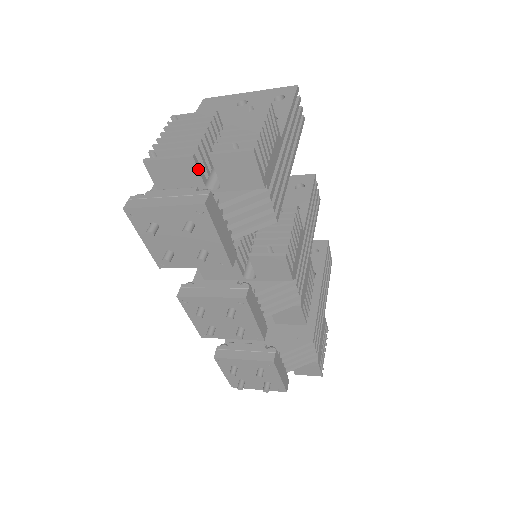
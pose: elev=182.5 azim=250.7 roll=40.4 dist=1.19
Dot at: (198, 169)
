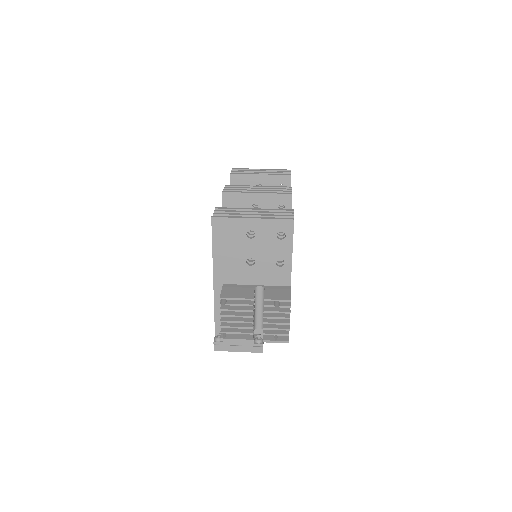
Dot at: (253, 337)
